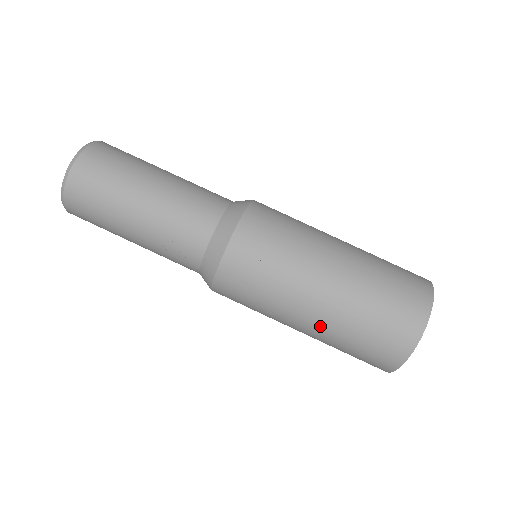
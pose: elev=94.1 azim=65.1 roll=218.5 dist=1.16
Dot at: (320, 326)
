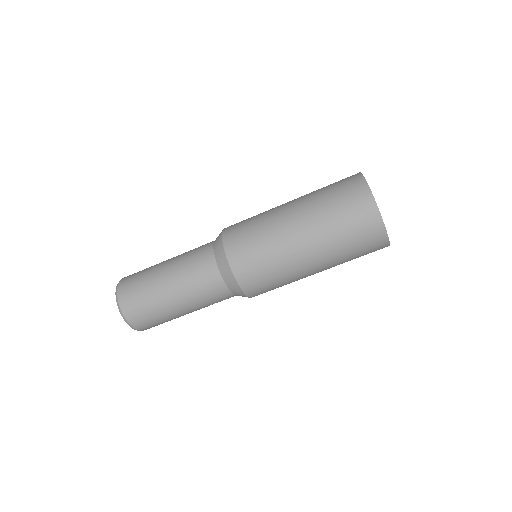
Dot at: occluded
